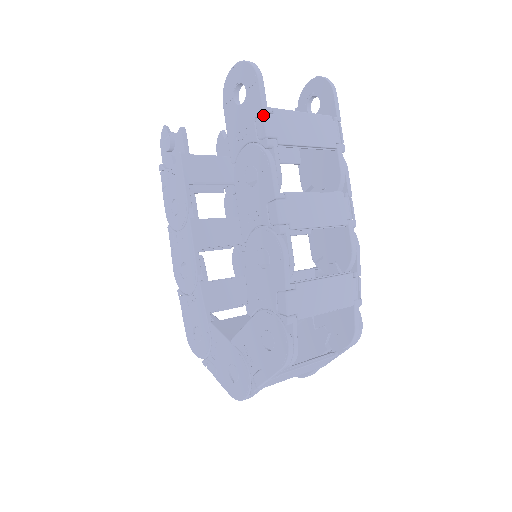
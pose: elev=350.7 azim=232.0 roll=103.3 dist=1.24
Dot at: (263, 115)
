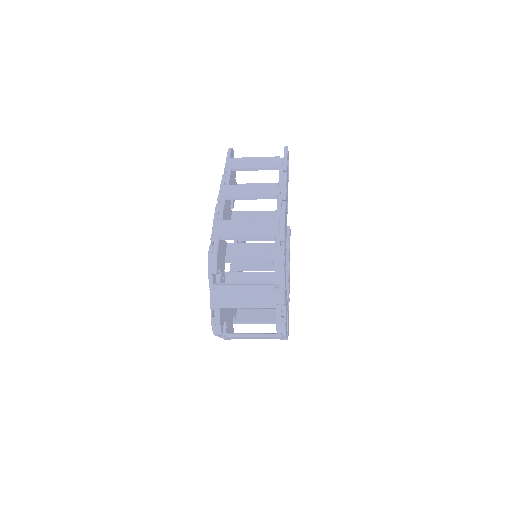
Dot at: (226, 161)
